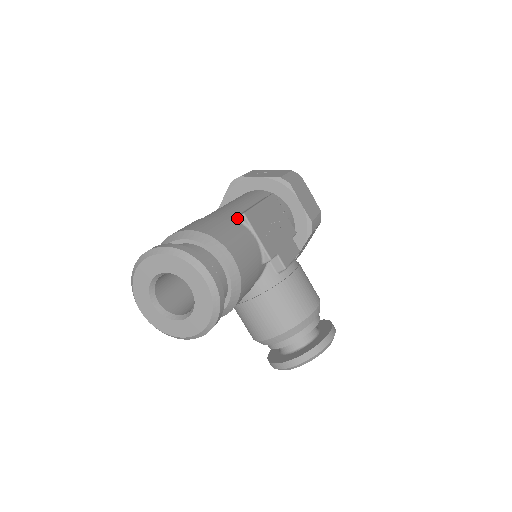
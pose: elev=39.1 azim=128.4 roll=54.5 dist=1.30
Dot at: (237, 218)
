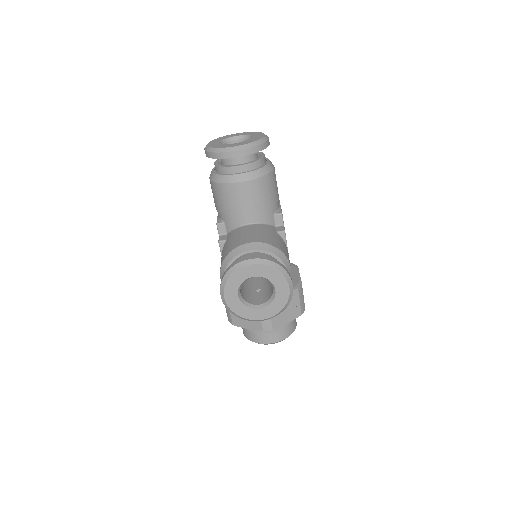
Dot at: occluded
